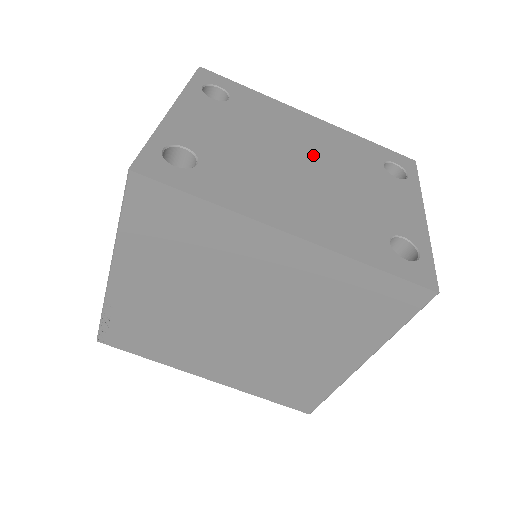
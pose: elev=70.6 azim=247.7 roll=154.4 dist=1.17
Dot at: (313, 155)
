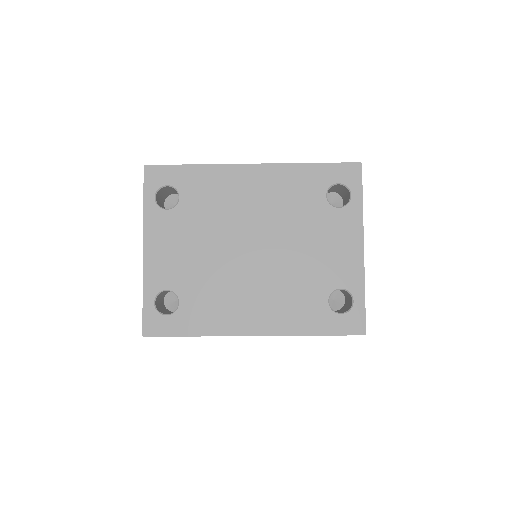
Dot at: (260, 230)
